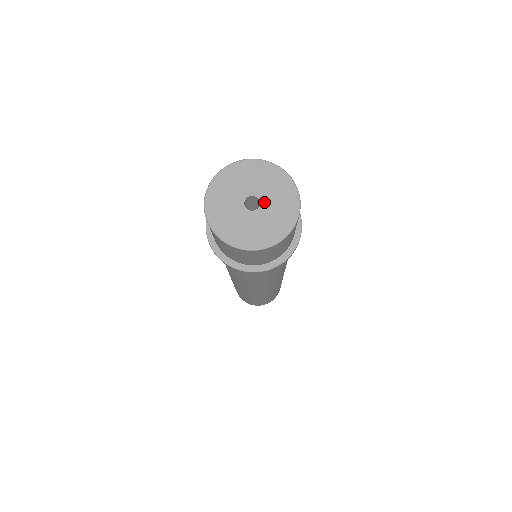
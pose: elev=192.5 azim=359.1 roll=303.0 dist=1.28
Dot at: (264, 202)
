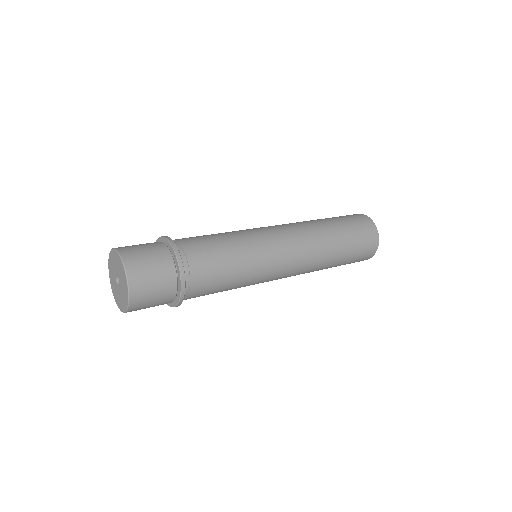
Dot at: (118, 275)
